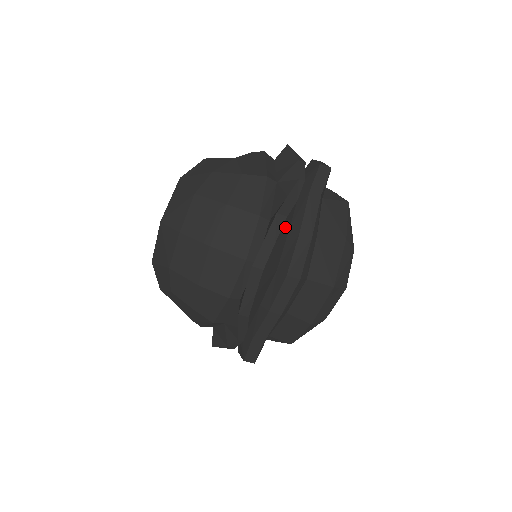
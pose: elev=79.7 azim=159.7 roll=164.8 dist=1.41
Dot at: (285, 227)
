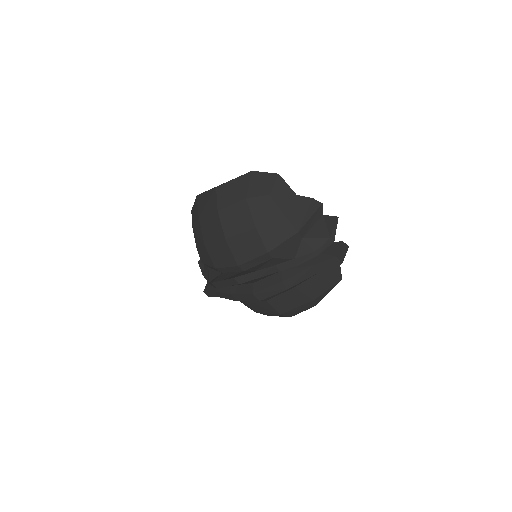
Dot at: occluded
